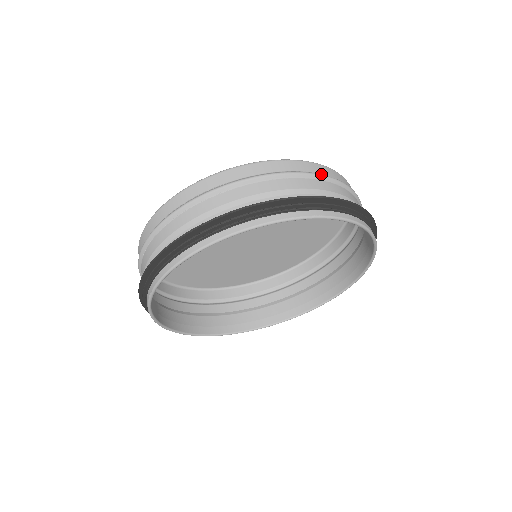
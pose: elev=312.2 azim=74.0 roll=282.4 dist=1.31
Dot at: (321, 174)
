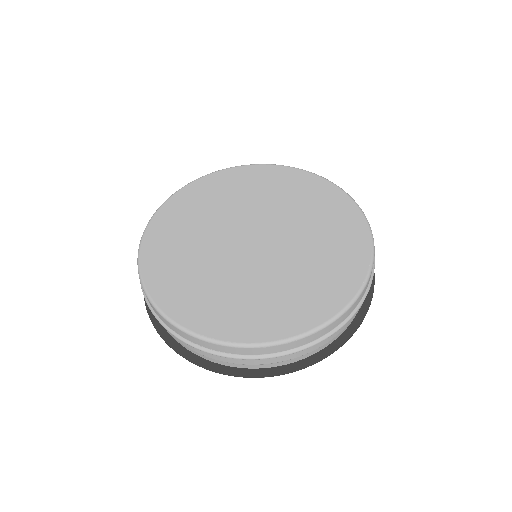
Dot at: occluded
